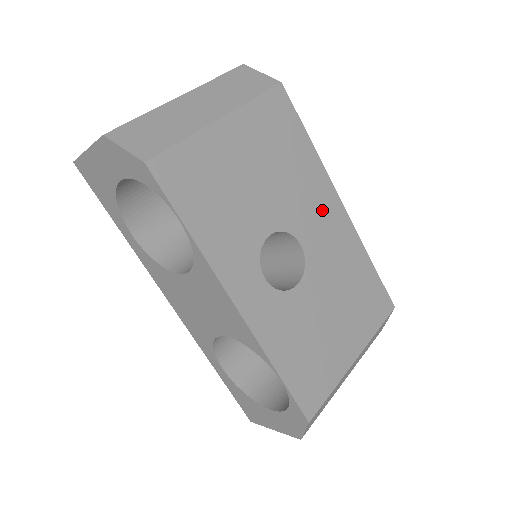
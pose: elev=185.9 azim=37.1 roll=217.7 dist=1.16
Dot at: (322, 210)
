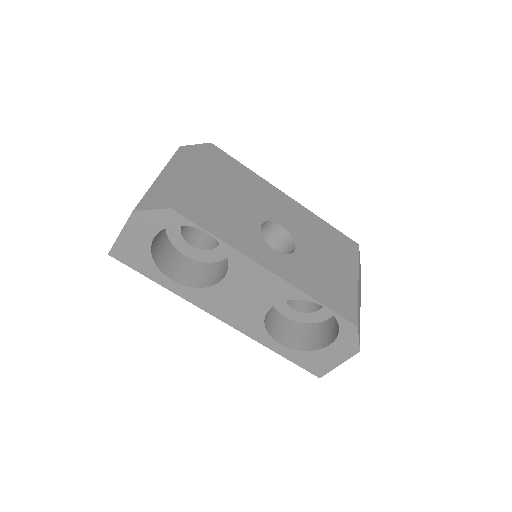
Dot at: (279, 203)
